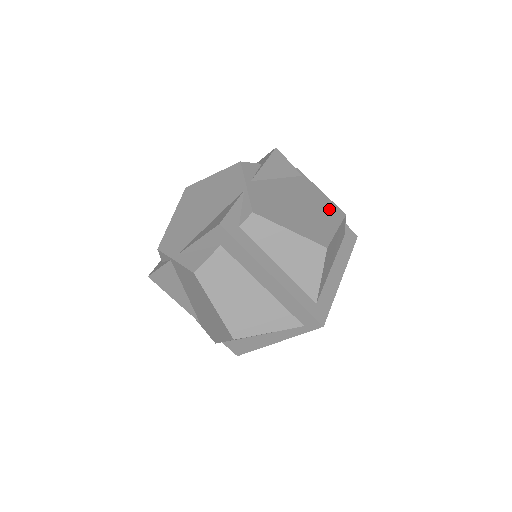
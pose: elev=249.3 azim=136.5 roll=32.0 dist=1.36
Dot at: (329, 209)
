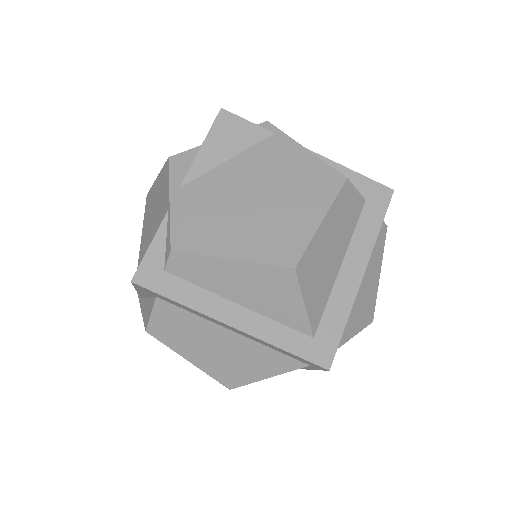
Dot at: (314, 181)
